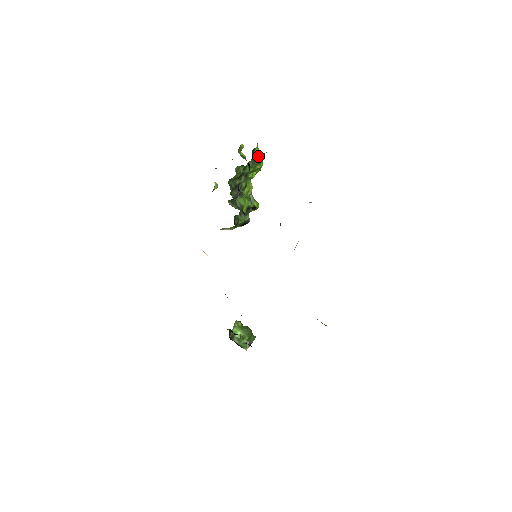
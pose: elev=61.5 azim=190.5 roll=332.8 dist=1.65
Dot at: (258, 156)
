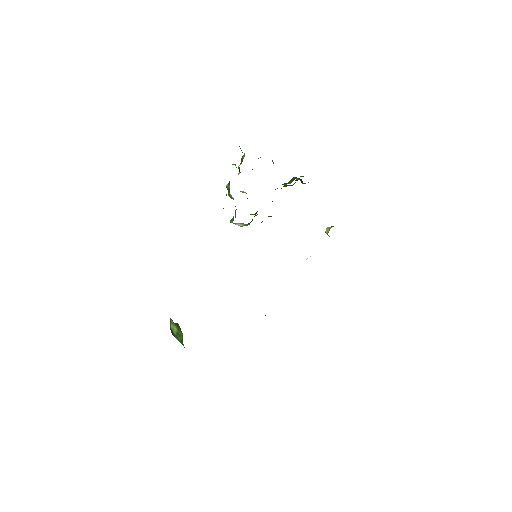
Dot at: occluded
